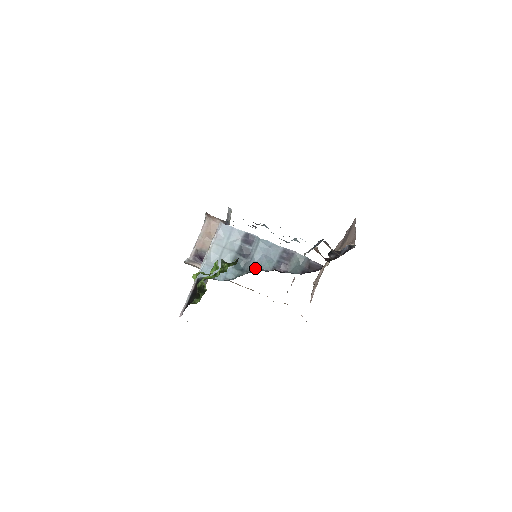
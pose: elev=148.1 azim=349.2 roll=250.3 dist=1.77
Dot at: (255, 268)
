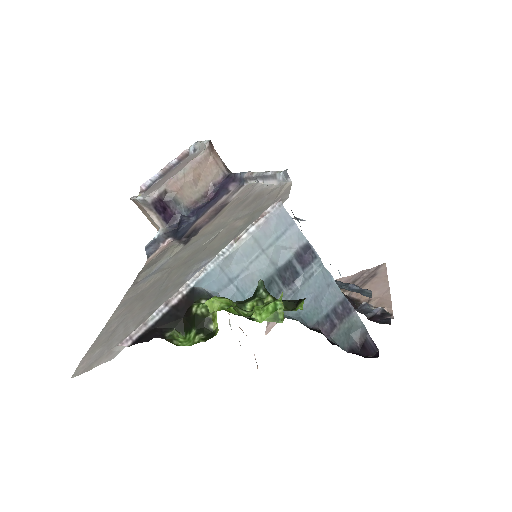
Dot at: (292, 311)
